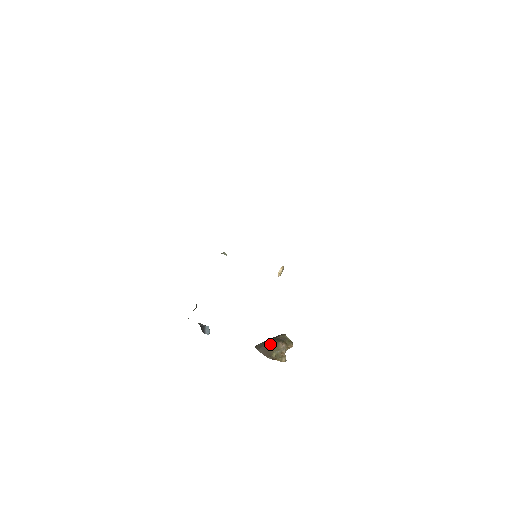
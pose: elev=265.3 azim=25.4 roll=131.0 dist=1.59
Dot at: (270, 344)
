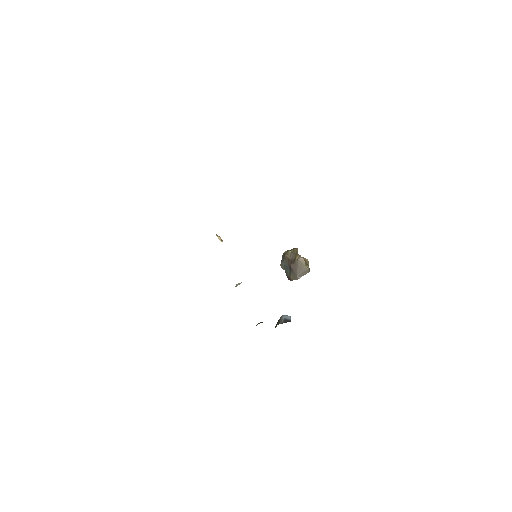
Dot at: (297, 267)
